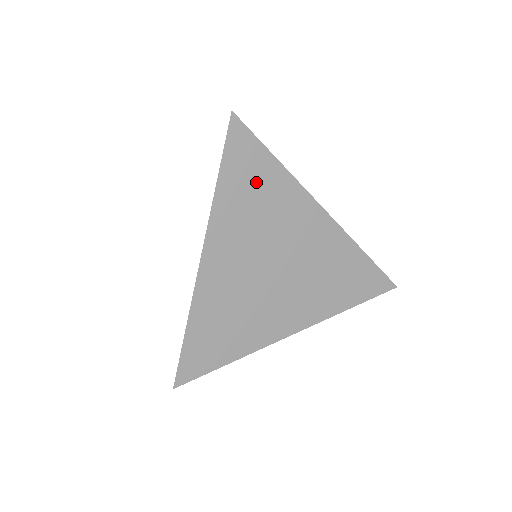
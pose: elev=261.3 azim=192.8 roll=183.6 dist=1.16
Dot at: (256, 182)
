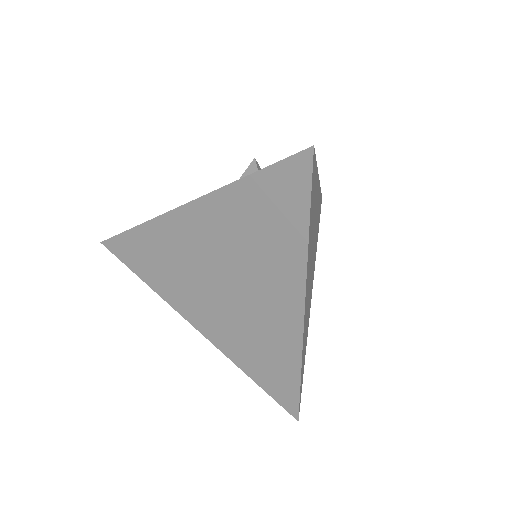
Dot at: (313, 202)
